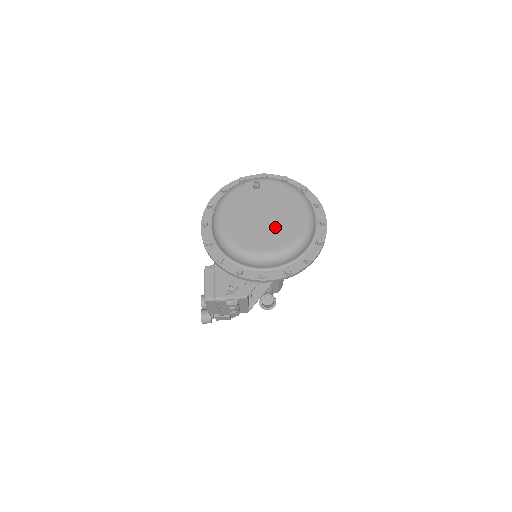
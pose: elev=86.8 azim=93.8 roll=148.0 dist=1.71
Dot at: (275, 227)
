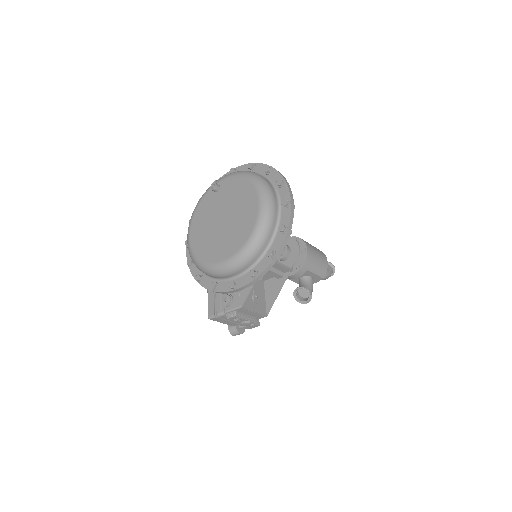
Dot at: (231, 229)
